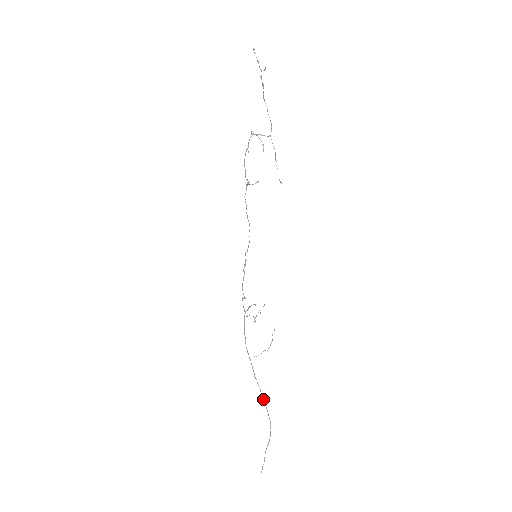
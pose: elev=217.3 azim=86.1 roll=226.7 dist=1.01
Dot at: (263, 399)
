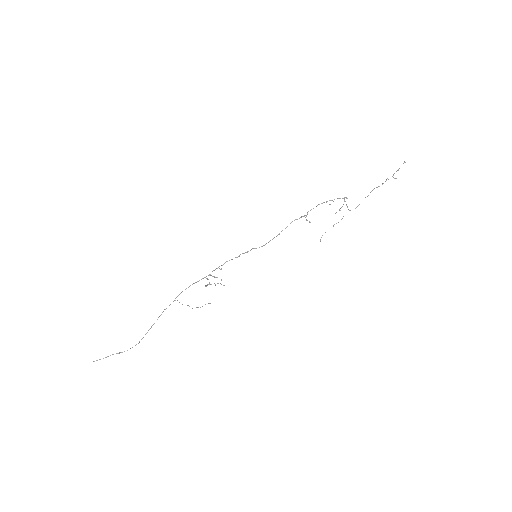
Dot at: occluded
